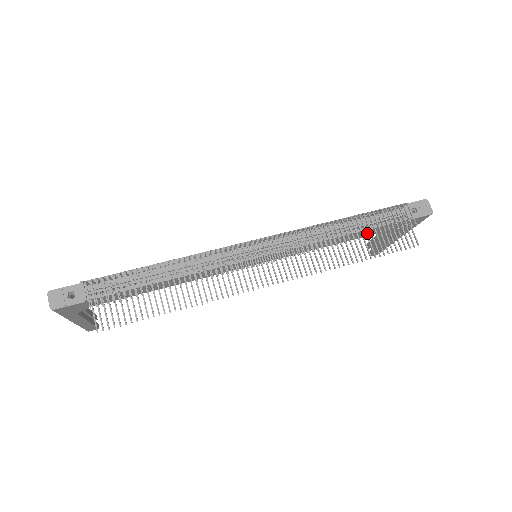
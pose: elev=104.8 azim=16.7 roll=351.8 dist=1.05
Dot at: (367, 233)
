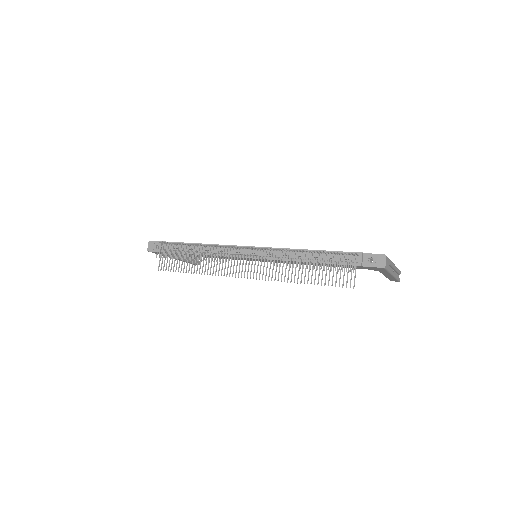
Dot at: (314, 266)
